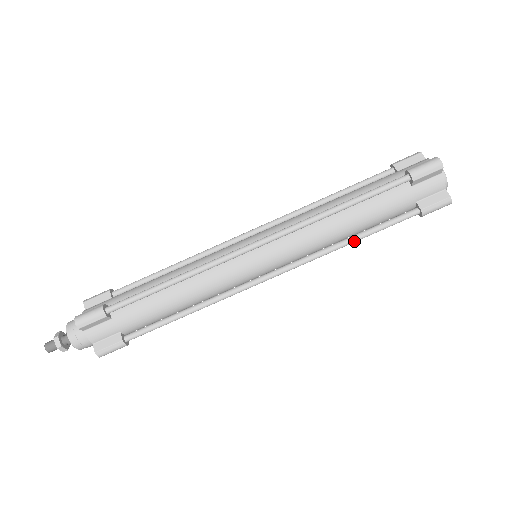
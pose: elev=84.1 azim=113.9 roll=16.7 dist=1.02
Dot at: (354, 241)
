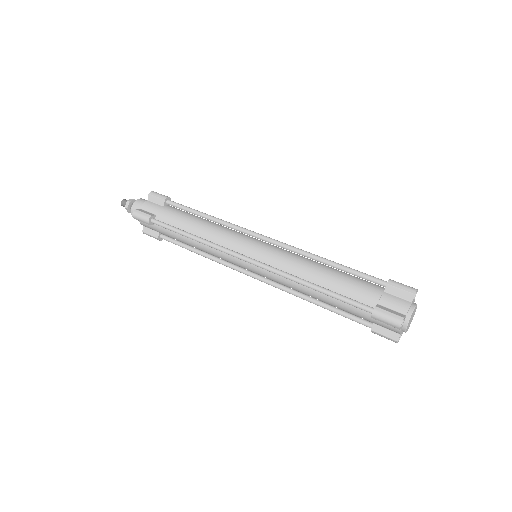
Dot at: (315, 287)
